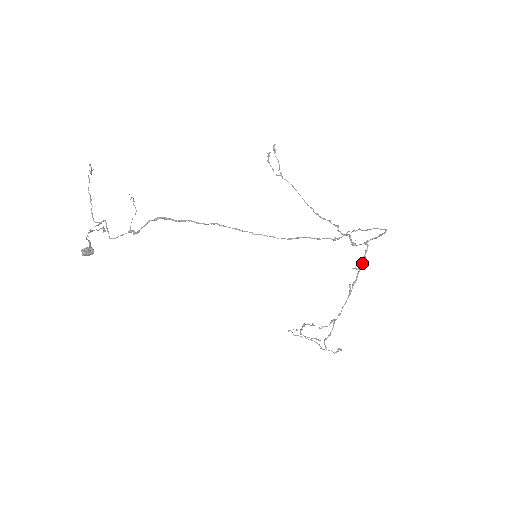
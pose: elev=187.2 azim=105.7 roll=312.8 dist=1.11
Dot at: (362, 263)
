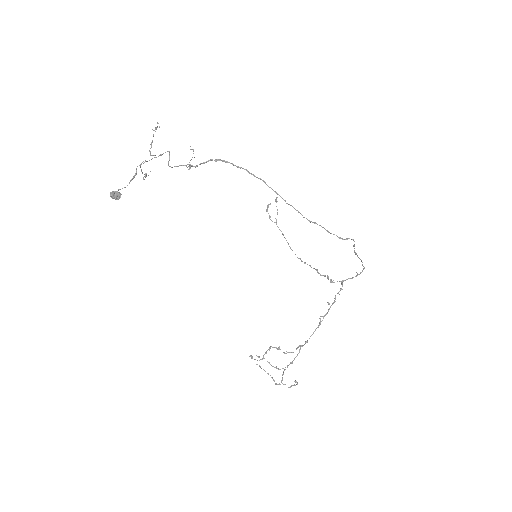
Dot at: (335, 299)
